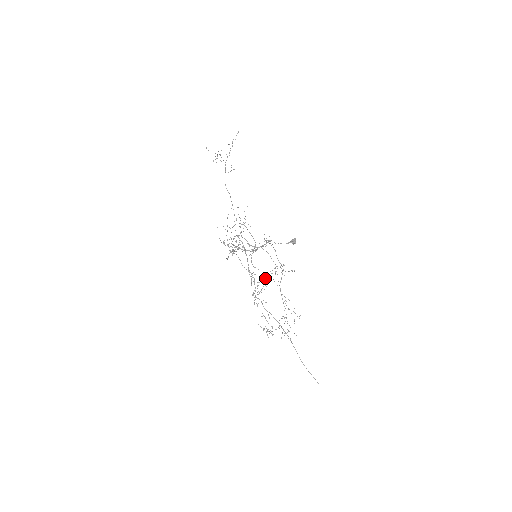
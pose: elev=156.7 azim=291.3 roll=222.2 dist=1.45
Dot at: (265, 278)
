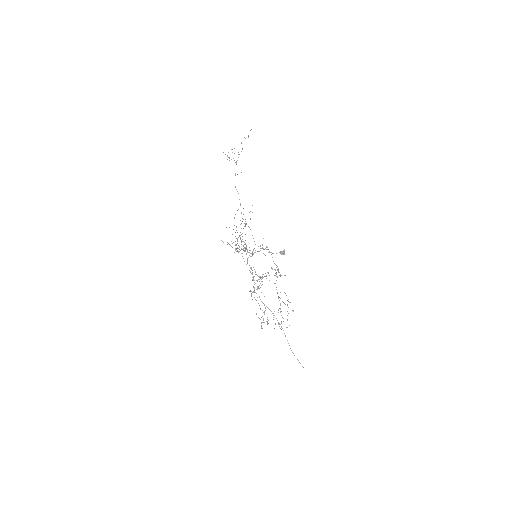
Dot at: occluded
